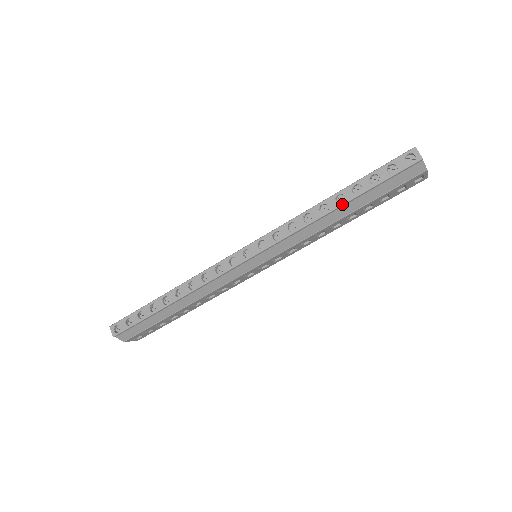
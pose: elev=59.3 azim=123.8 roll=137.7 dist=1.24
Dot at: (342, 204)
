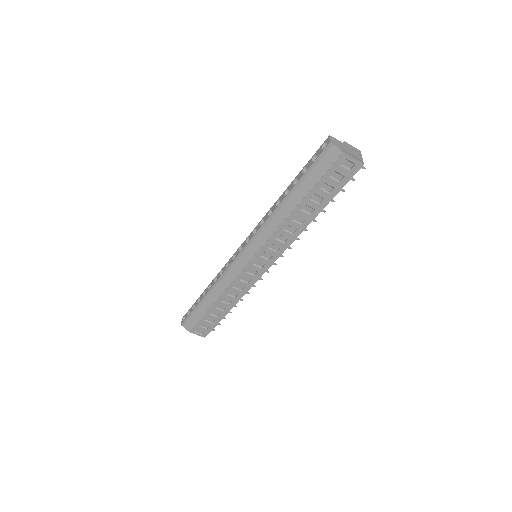
Dot at: (286, 195)
